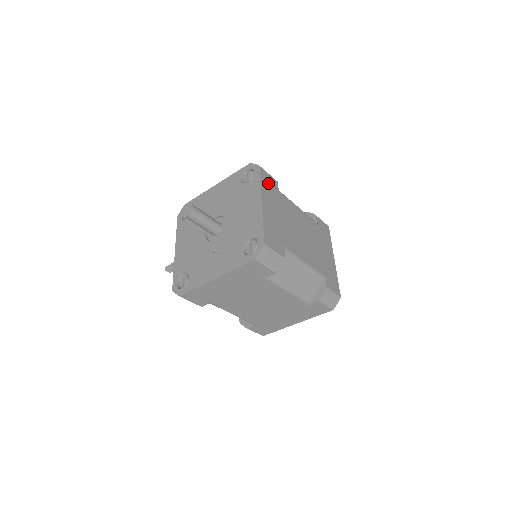
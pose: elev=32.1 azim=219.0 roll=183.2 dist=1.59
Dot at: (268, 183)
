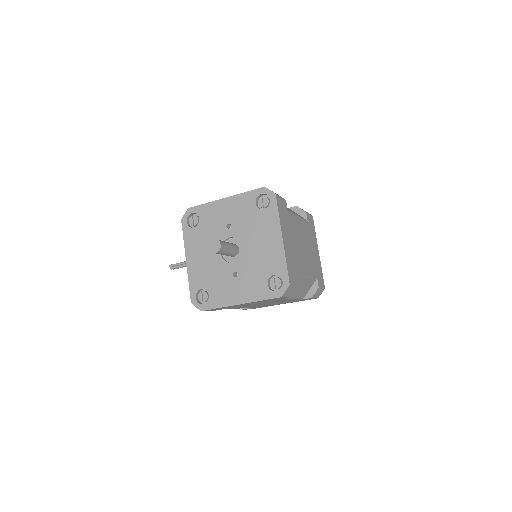
Dot at: (282, 210)
